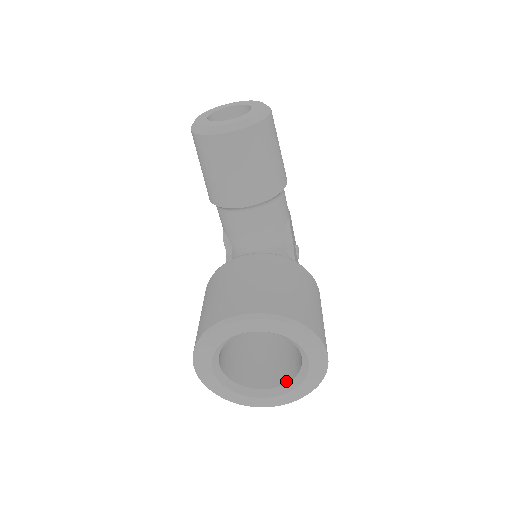
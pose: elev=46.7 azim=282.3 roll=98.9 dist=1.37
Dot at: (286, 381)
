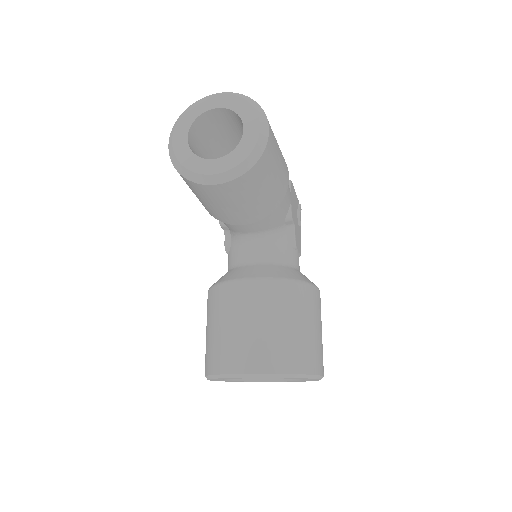
Dot at: occluded
